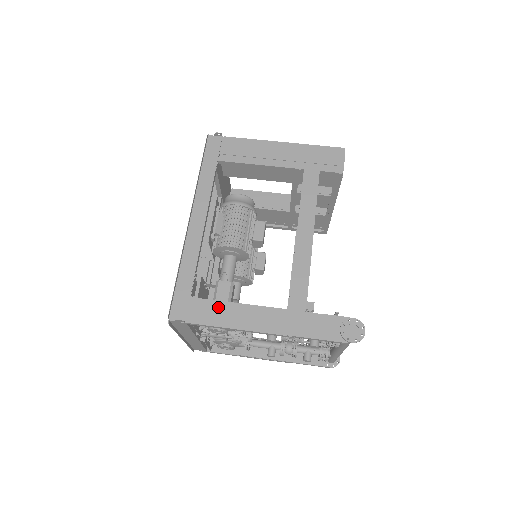
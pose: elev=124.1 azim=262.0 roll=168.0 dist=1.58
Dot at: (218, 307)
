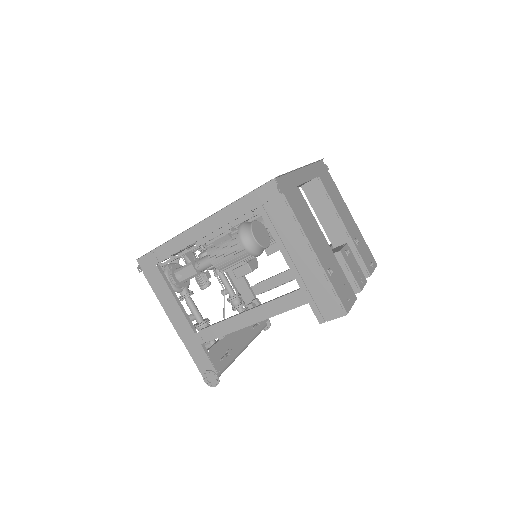
Dot at: (164, 287)
